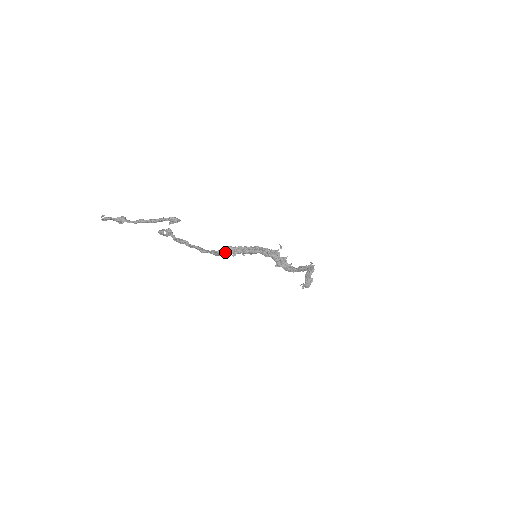
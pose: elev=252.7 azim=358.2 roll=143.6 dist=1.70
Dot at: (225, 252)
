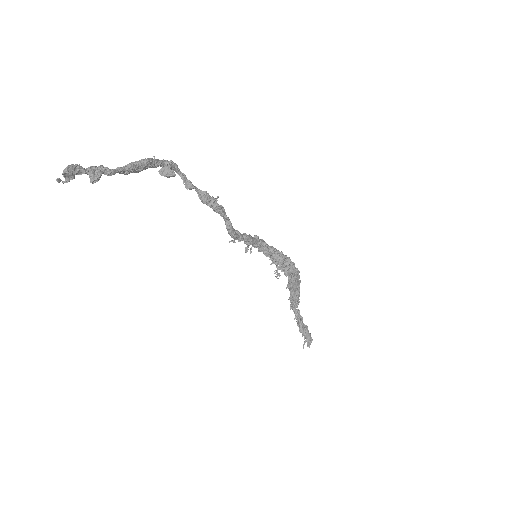
Dot at: (233, 232)
